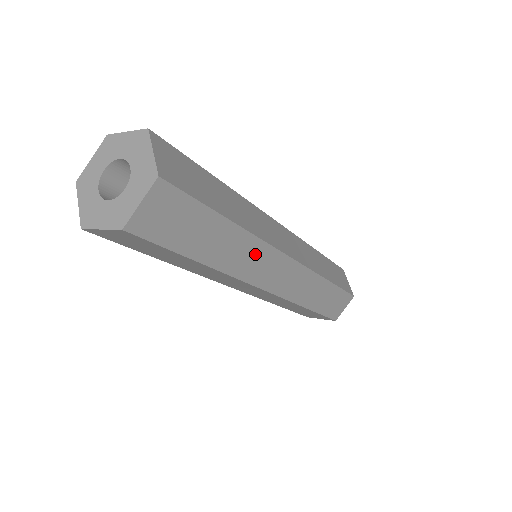
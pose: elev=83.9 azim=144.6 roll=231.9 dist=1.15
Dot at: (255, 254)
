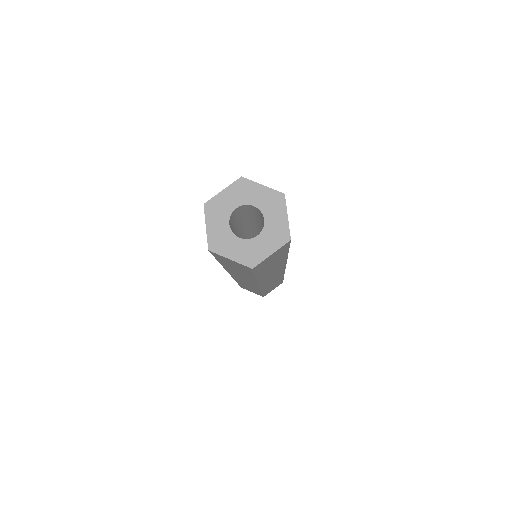
Dot at: (277, 269)
